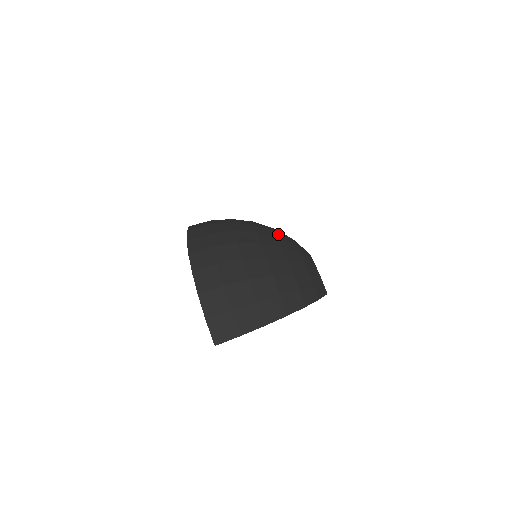
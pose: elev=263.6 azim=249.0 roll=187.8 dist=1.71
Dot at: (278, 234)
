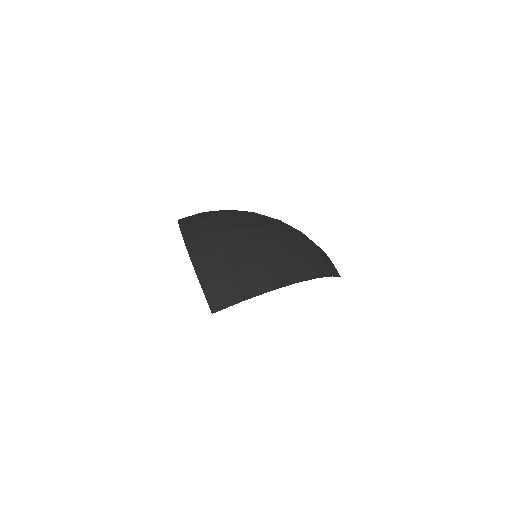
Dot at: occluded
